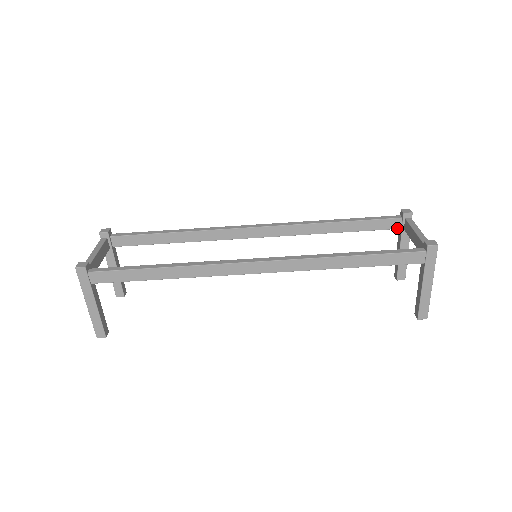
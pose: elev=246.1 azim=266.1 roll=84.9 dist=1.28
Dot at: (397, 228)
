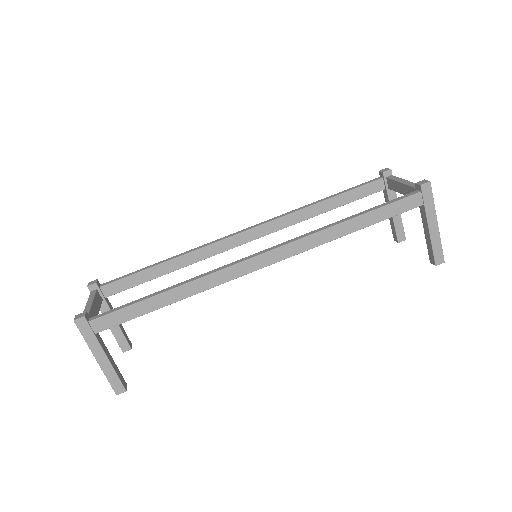
Dot at: (381, 190)
